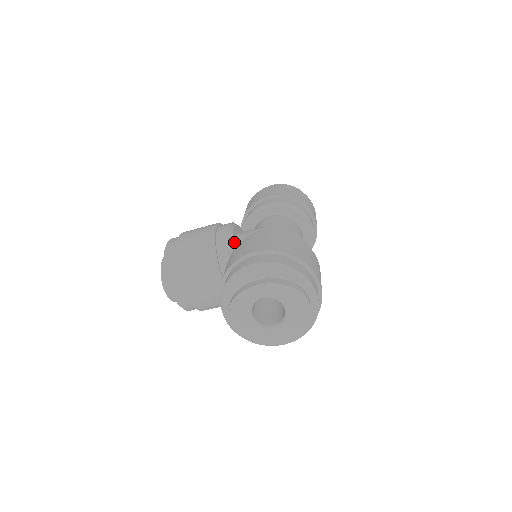
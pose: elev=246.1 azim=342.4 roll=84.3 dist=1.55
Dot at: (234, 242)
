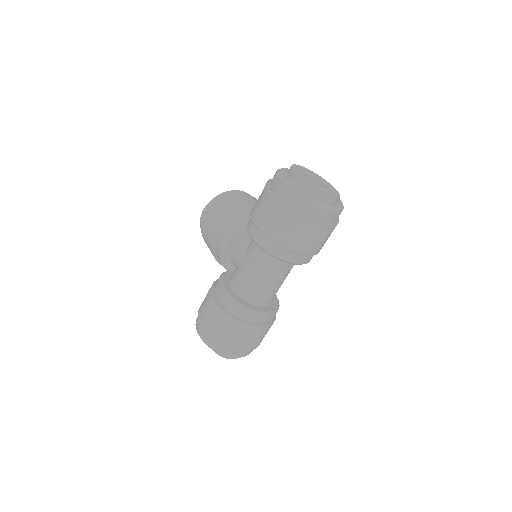
Dot at: (227, 258)
